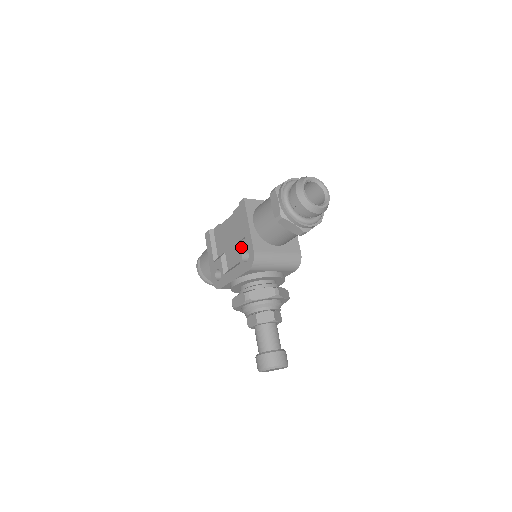
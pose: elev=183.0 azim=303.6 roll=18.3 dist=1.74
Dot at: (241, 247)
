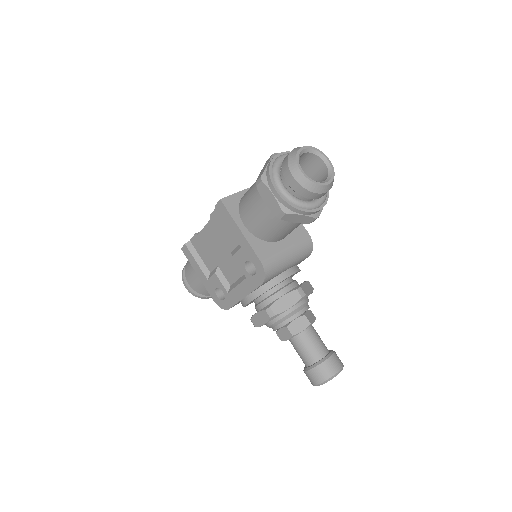
Dot at: (240, 259)
